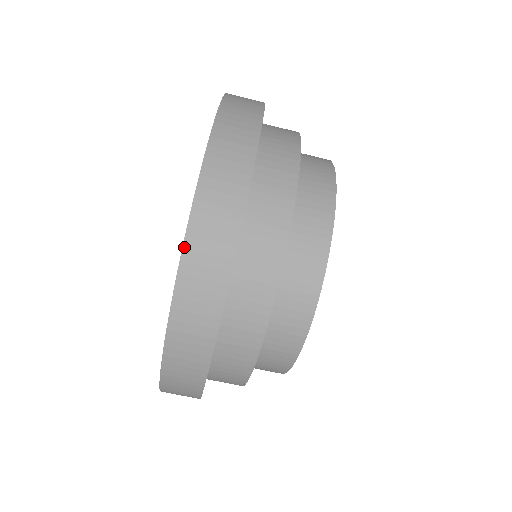
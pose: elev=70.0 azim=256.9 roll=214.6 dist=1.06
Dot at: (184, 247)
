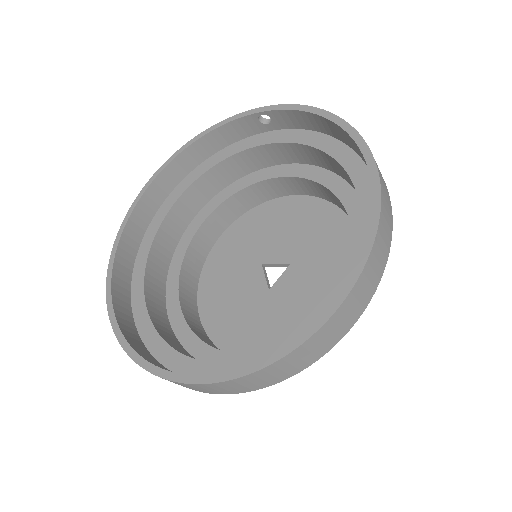
Dot at: (363, 270)
